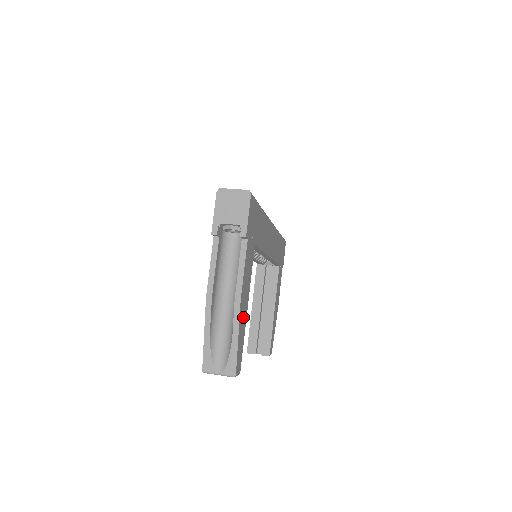
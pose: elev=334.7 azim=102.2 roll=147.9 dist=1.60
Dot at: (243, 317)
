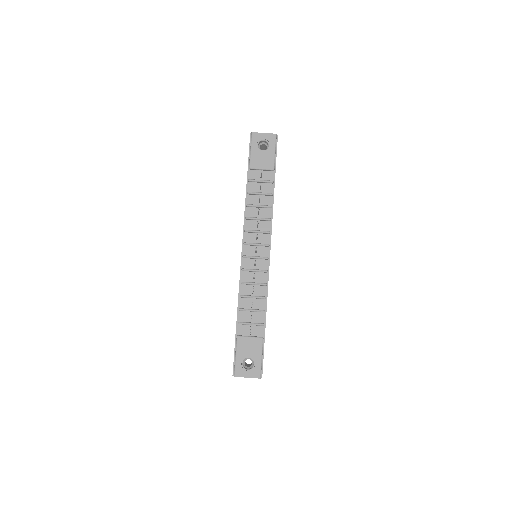
Dot at: occluded
